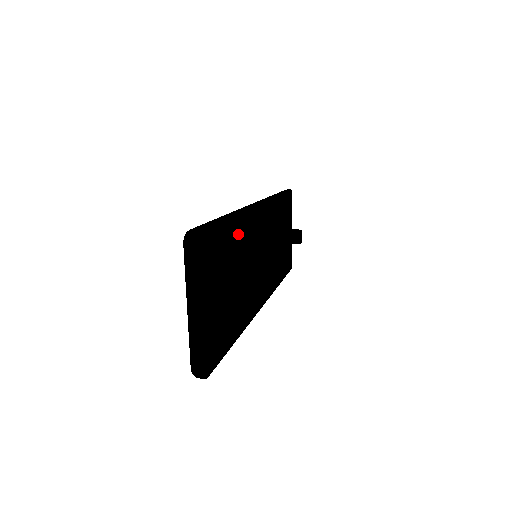
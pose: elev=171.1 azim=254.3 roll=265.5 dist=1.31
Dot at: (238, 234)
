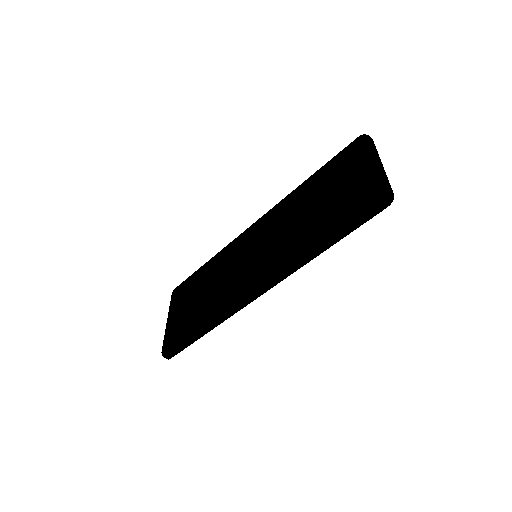
Dot at: occluded
